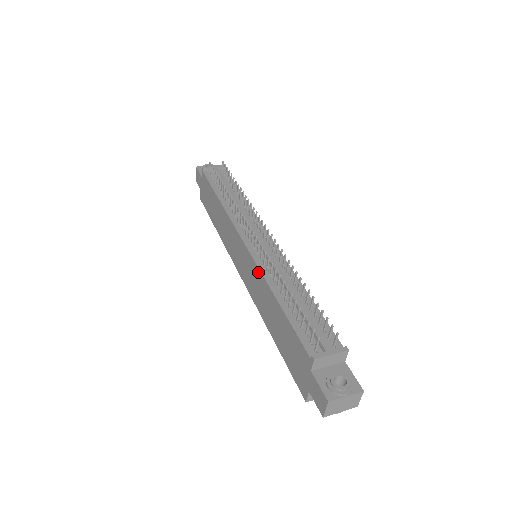
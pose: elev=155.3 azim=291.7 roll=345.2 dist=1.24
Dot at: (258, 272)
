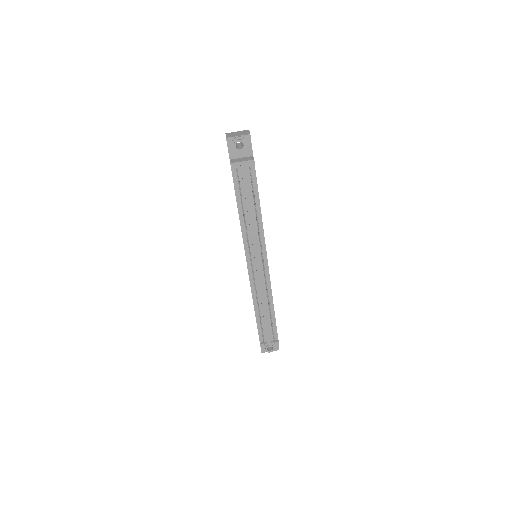
Dot at: occluded
